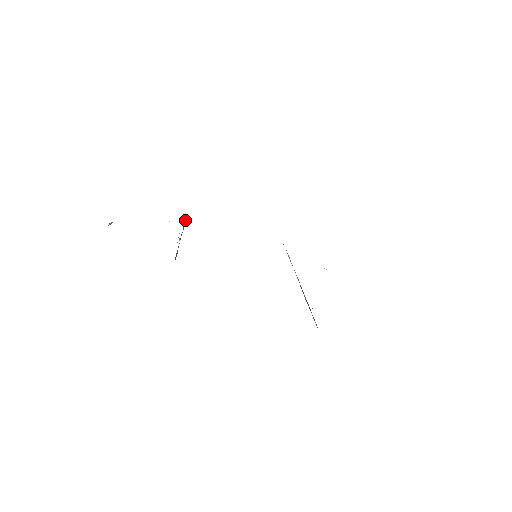
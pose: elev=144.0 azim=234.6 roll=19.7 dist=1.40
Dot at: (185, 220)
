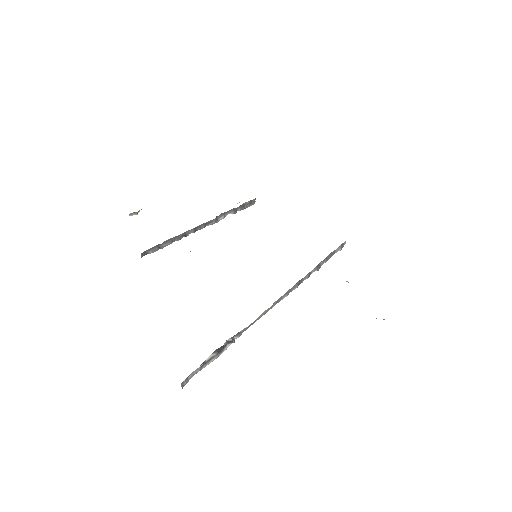
Dot at: (235, 209)
